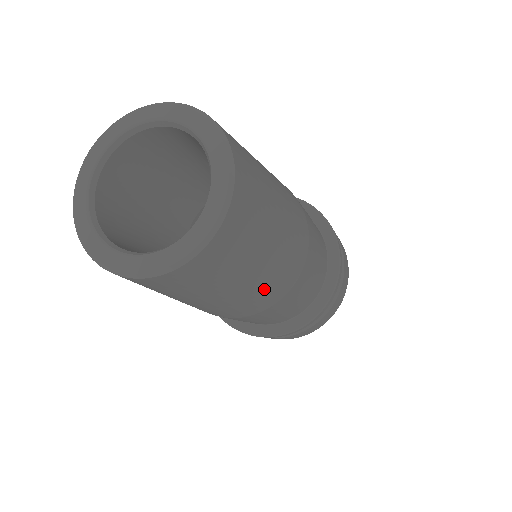
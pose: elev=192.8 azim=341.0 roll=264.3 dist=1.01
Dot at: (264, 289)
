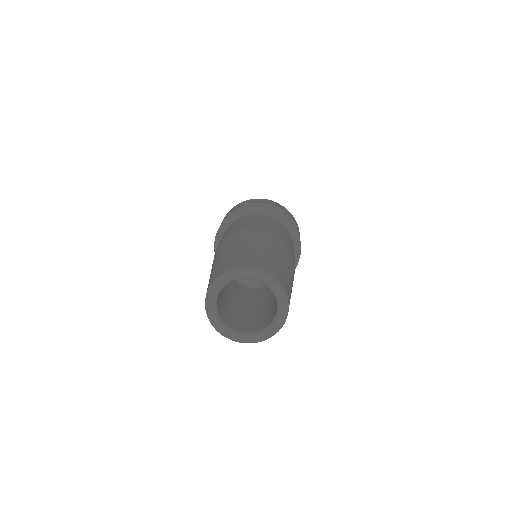
Dot at: occluded
